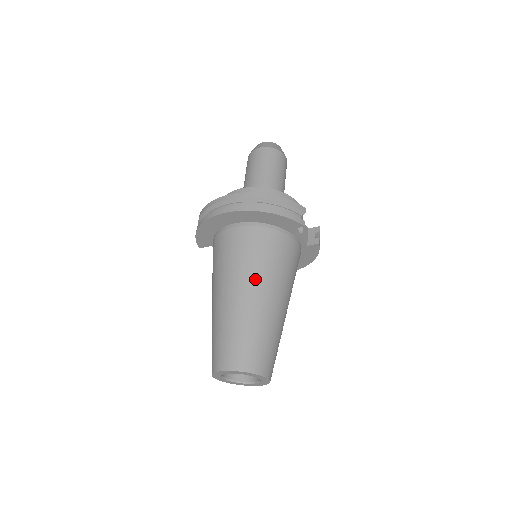
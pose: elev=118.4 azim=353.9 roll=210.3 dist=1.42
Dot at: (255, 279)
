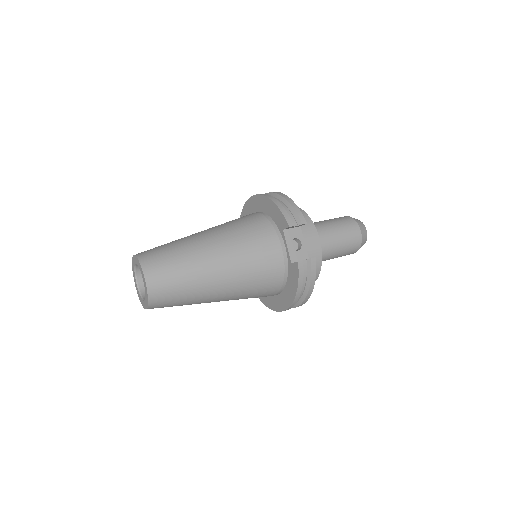
Dot at: (219, 231)
